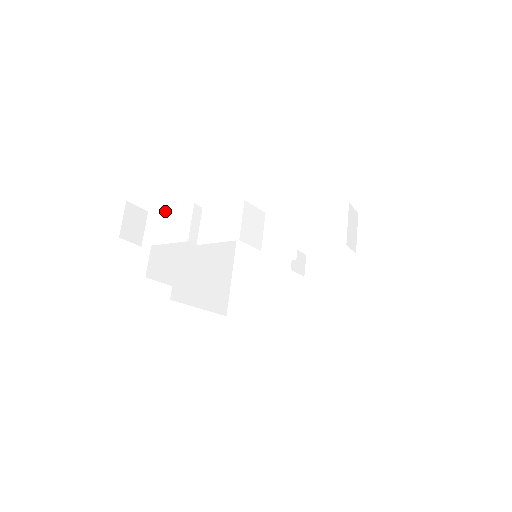
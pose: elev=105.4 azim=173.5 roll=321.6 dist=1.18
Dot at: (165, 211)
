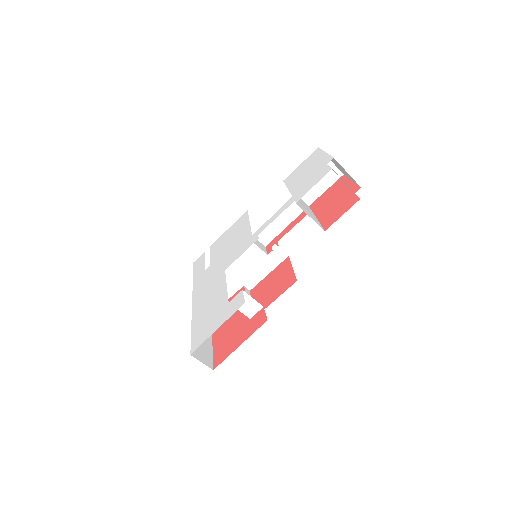
Dot at: occluded
